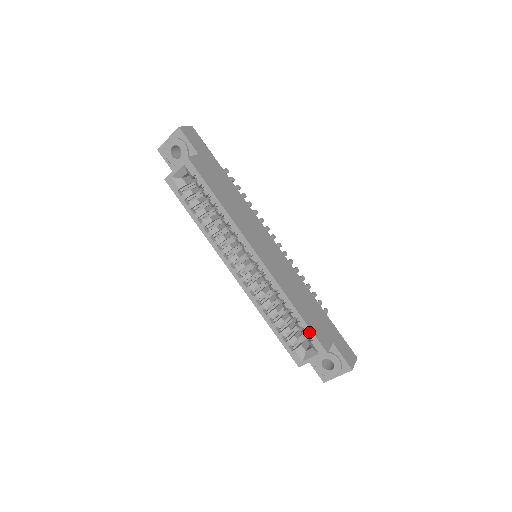
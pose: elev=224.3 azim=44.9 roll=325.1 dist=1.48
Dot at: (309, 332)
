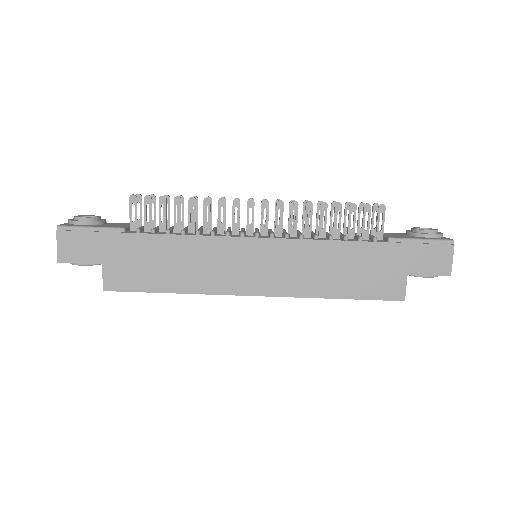
Dot at: (369, 299)
